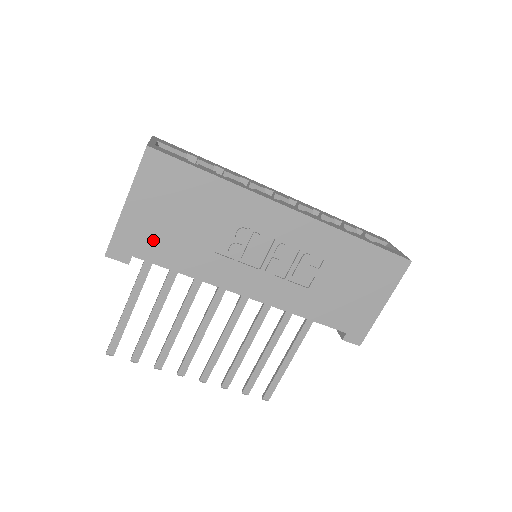
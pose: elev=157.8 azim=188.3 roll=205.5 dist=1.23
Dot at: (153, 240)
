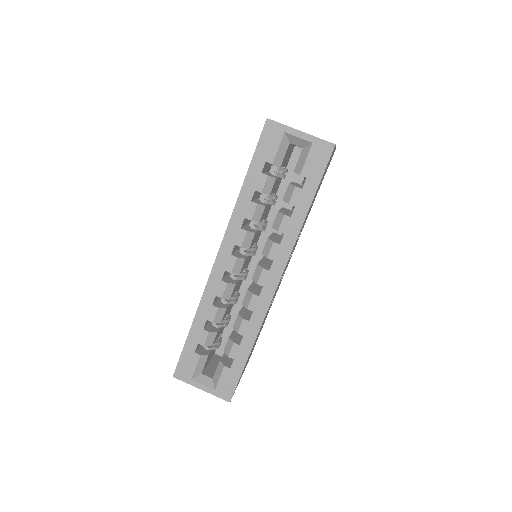
Dot at: occluded
